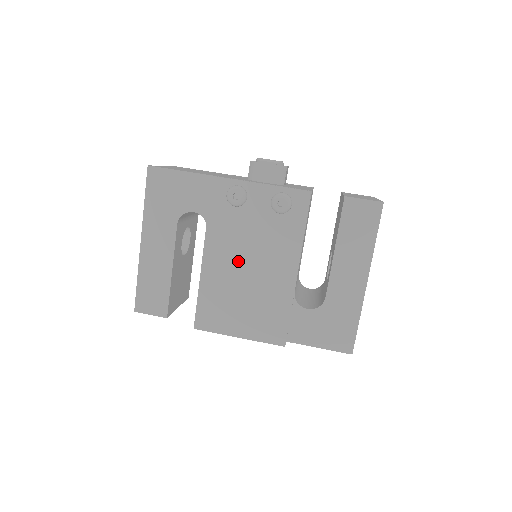
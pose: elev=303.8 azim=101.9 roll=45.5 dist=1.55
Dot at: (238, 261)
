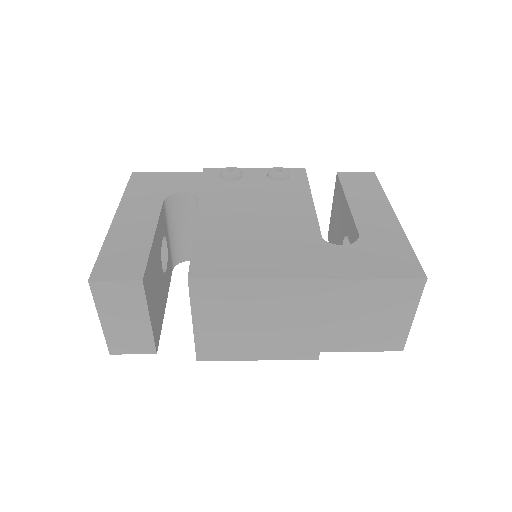
Dot at: (242, 213)
